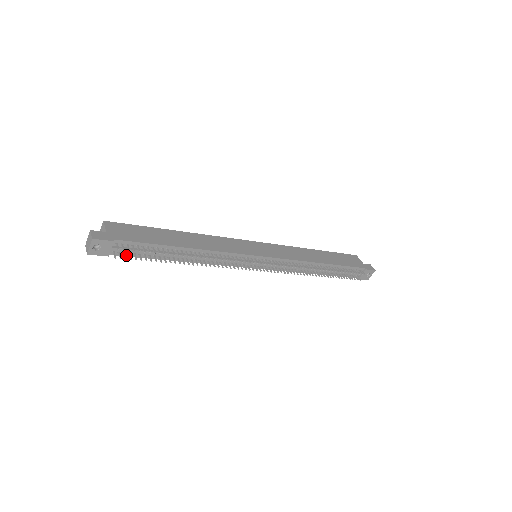
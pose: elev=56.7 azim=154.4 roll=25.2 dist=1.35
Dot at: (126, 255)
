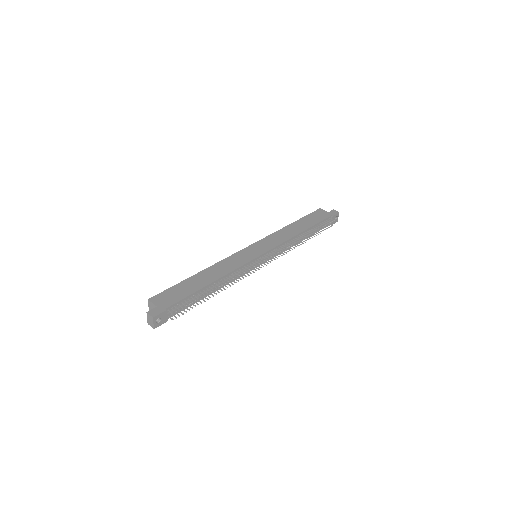
Dot at: (177, 313)
